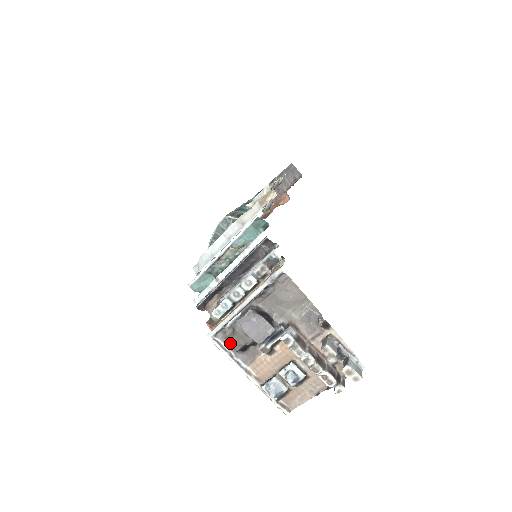
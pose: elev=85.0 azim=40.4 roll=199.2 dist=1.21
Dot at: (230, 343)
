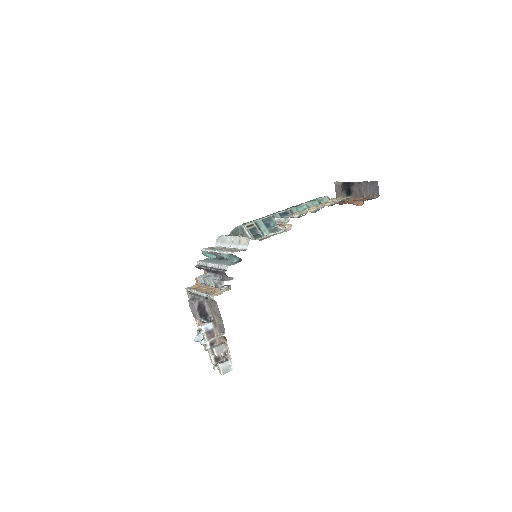
Dot at: occluded
